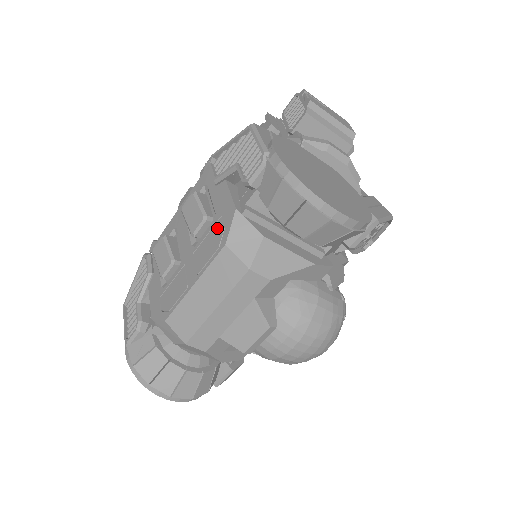
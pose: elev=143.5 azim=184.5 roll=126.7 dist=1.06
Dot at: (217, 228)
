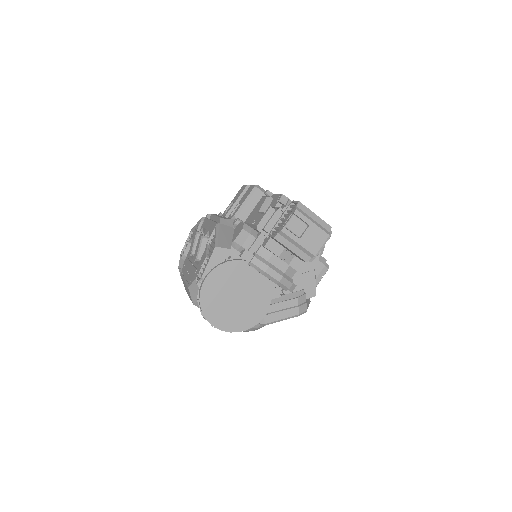
Dot at: (194, 272)
